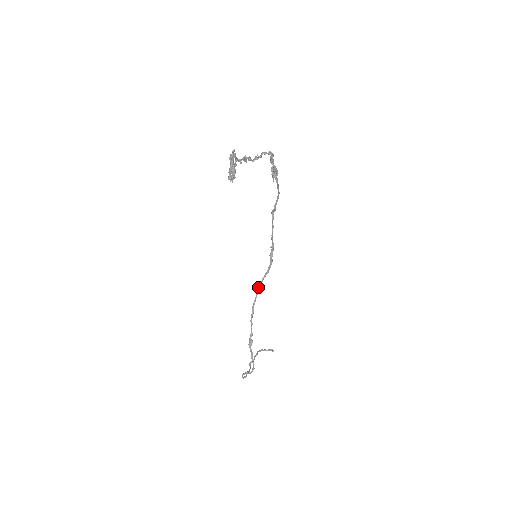
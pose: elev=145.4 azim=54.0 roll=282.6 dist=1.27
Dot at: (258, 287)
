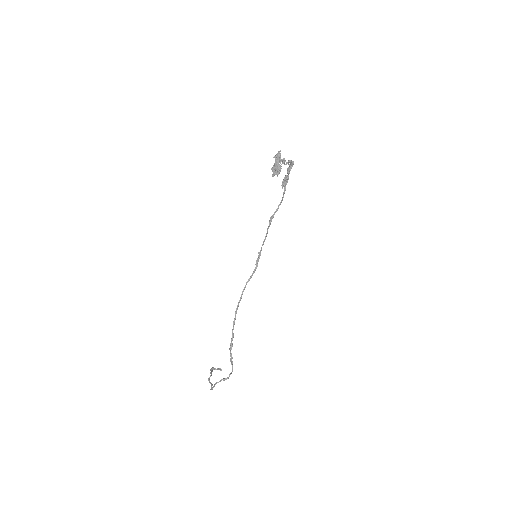
Dot at: (242, 291)
